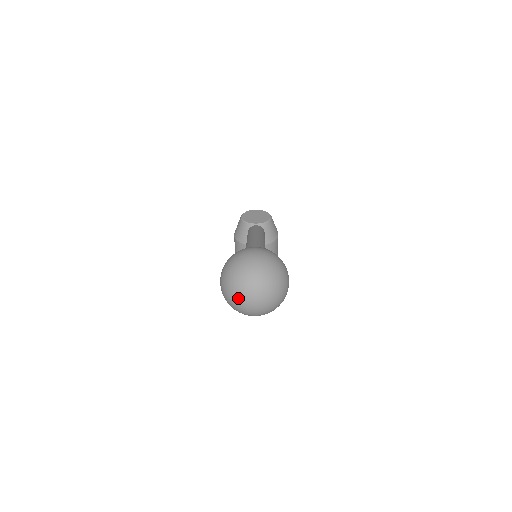
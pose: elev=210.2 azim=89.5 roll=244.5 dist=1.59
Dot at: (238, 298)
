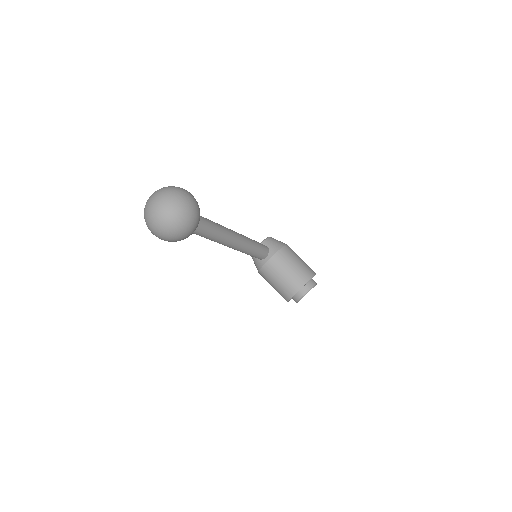
Dot at: (151, 221)
